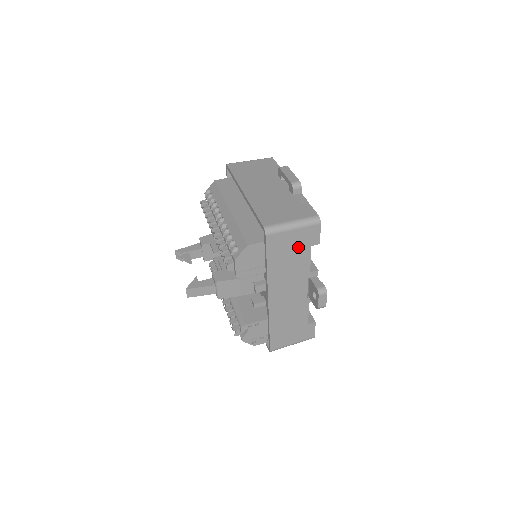
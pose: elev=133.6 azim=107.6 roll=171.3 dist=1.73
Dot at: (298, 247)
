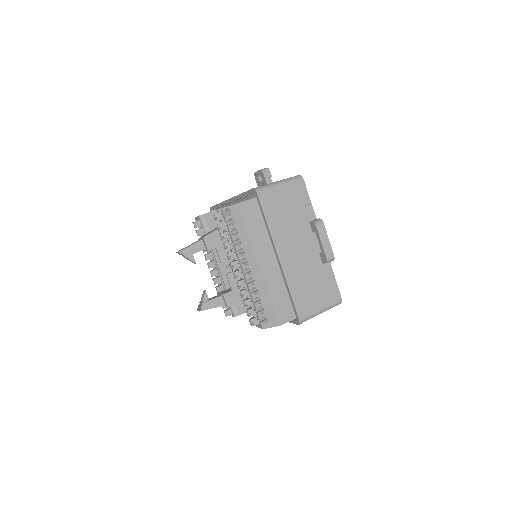
Dot at: occluded
